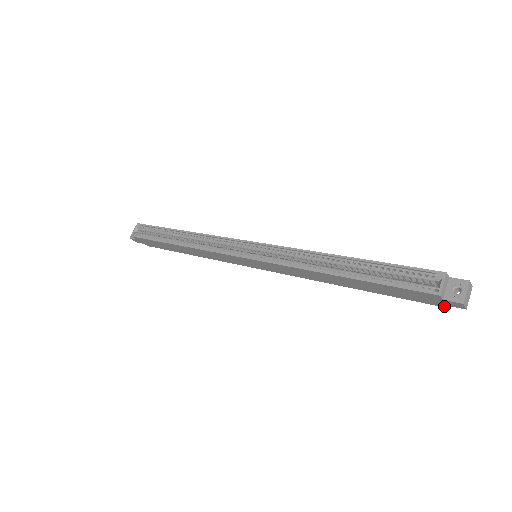
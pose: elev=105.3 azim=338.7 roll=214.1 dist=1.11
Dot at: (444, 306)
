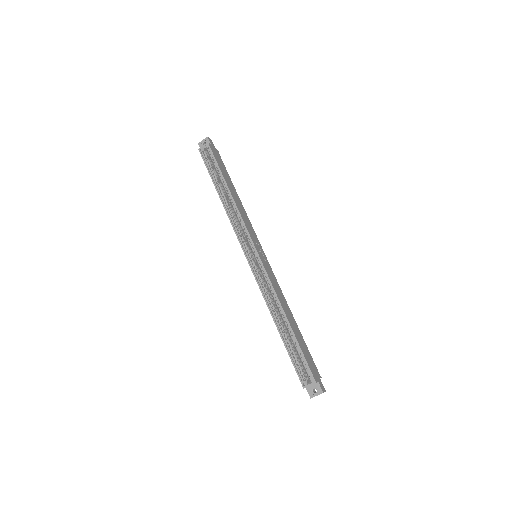
Dot at: occluded
